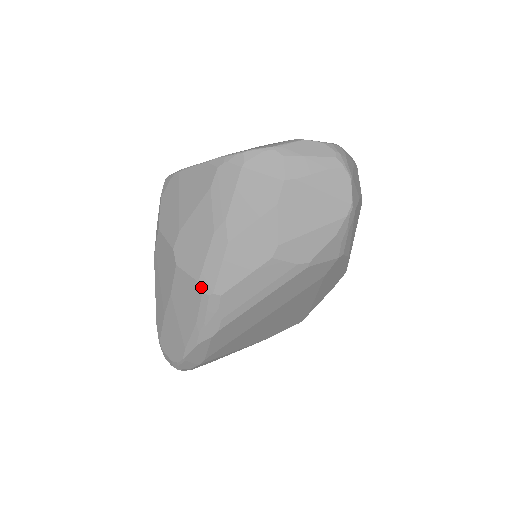
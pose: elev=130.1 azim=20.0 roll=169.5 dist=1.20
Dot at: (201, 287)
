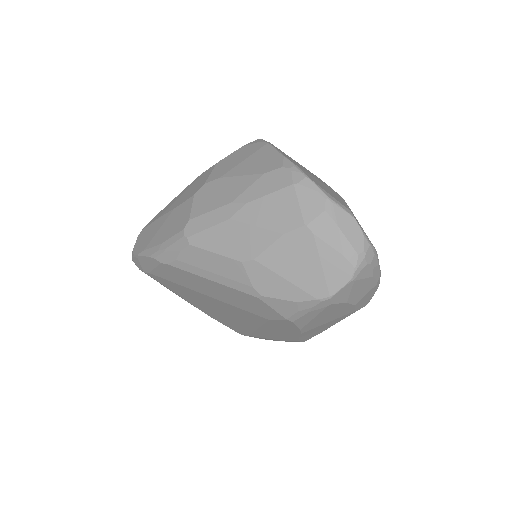
Dot at: (187, 225)
